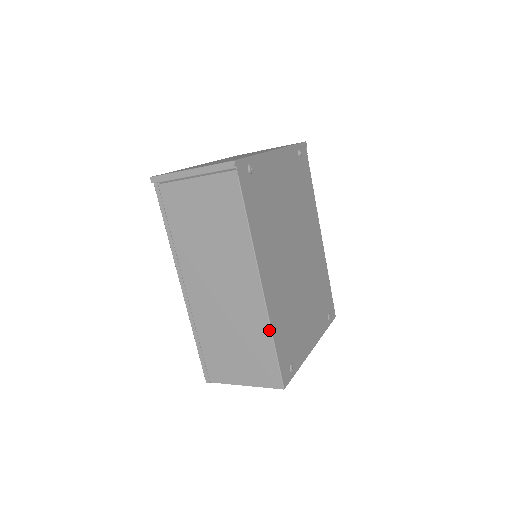
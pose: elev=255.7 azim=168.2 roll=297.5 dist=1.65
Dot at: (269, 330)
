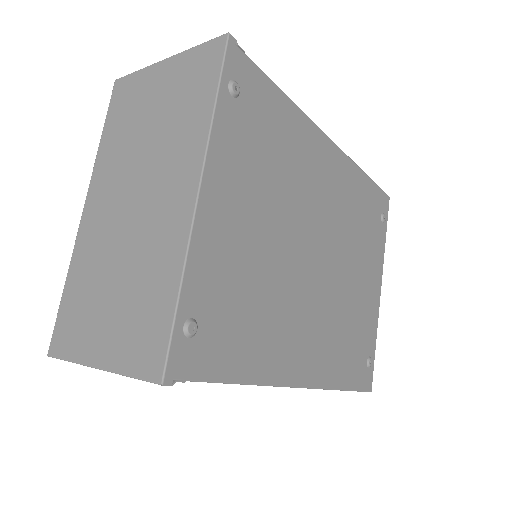
Dot at: occluded
